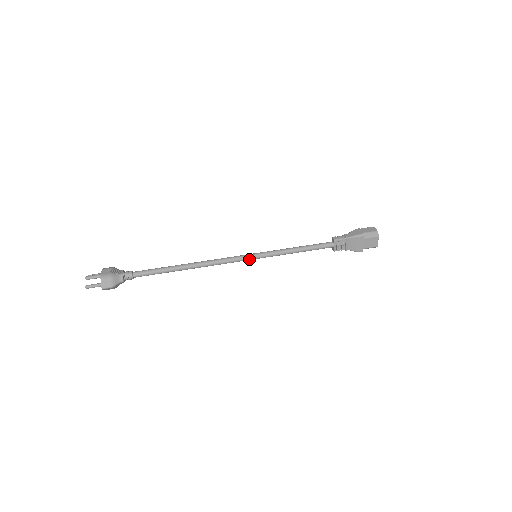
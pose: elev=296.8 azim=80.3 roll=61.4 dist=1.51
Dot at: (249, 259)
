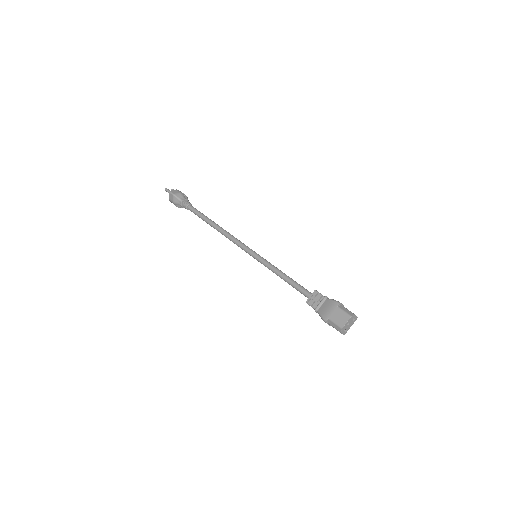
Dot at: (250, 252)
